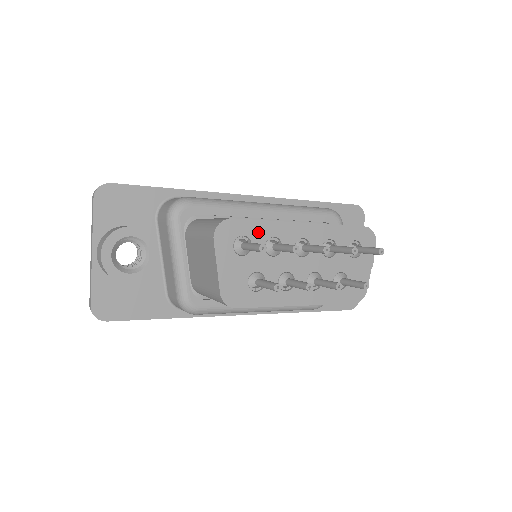
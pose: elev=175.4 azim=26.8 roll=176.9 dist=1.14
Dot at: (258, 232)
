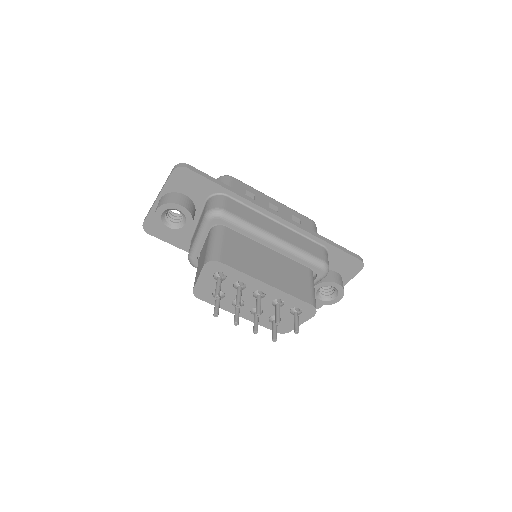
Dot at: (234, 275)
